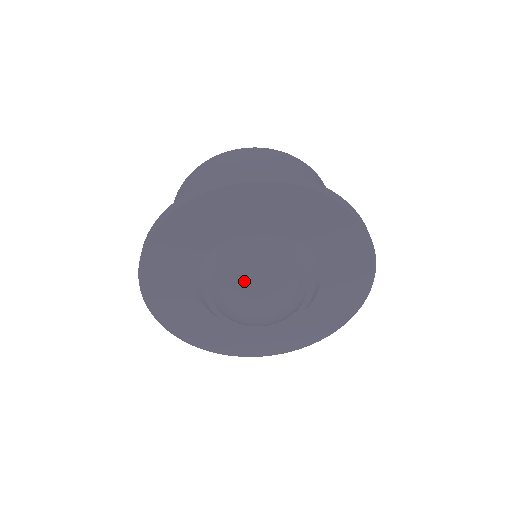
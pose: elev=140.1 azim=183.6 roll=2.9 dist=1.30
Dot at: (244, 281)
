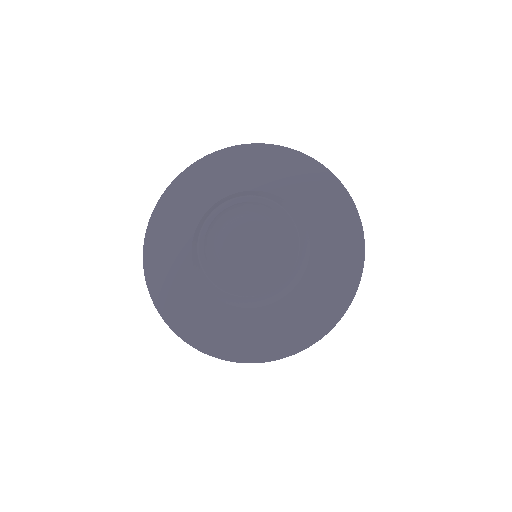
Dot at: (213, 236)
